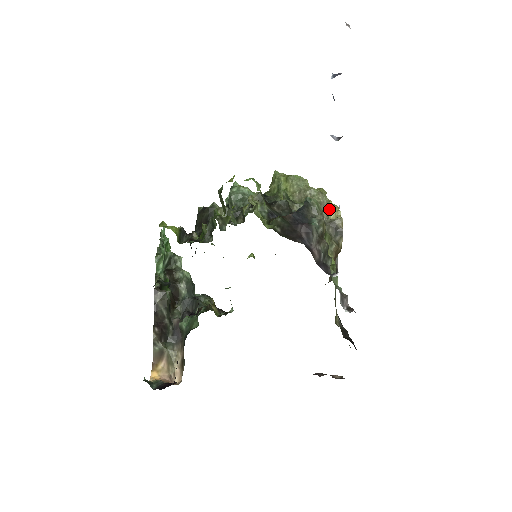
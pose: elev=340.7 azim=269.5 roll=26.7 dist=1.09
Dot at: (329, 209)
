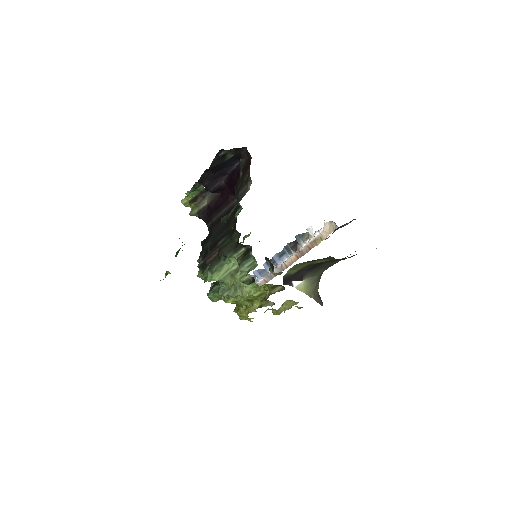
Dot at: occluded
